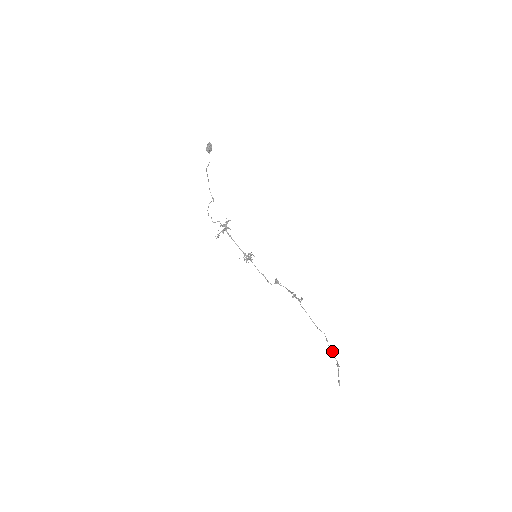
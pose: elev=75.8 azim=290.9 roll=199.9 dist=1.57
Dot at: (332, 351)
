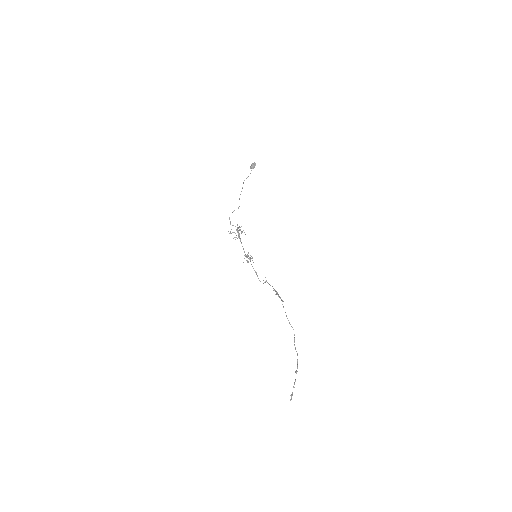
Dot at: (296, 351)
